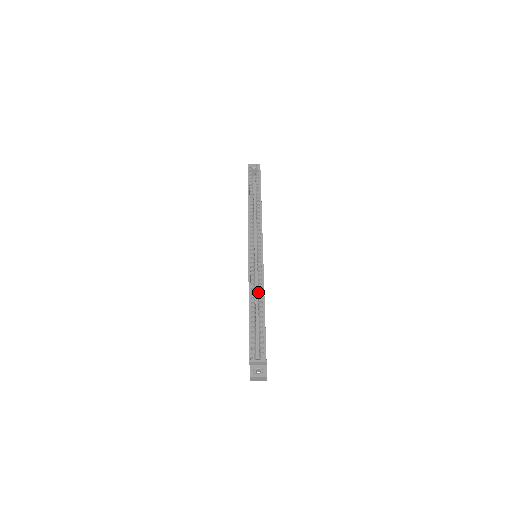
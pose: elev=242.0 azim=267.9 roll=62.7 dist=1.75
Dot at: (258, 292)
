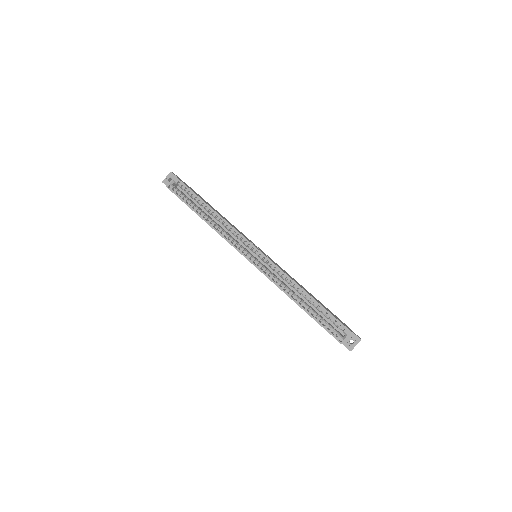
Dot at: occluded
